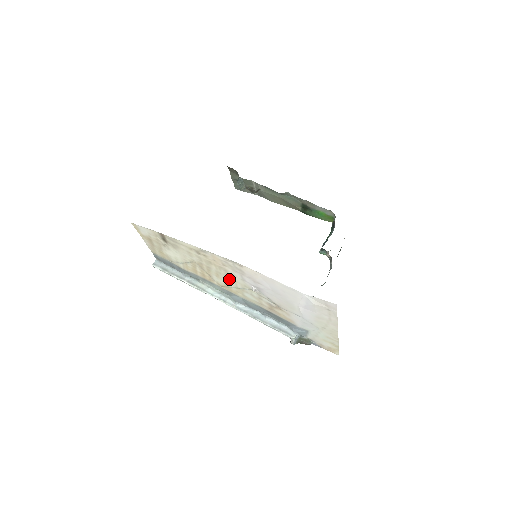
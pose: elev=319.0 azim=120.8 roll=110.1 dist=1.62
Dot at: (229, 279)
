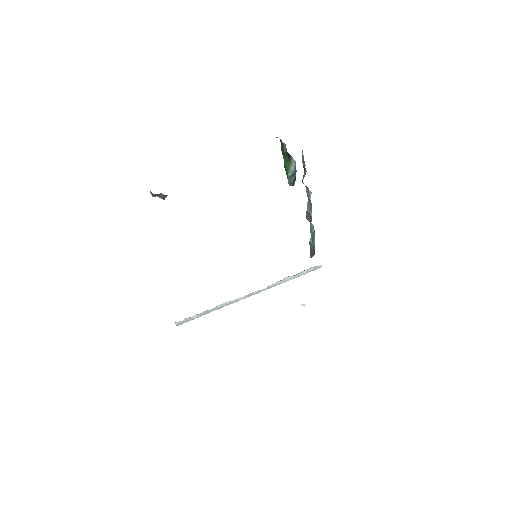
Dot at: occluded
